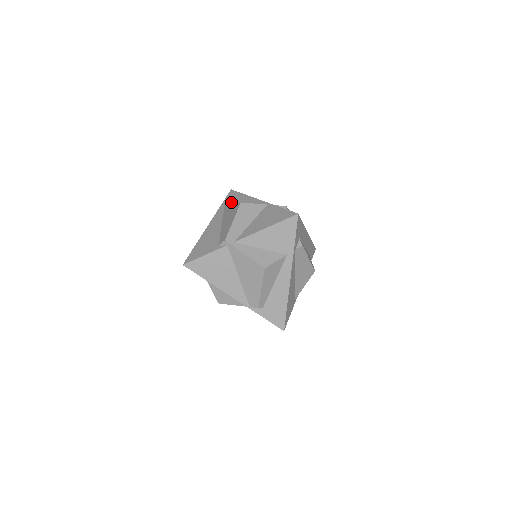
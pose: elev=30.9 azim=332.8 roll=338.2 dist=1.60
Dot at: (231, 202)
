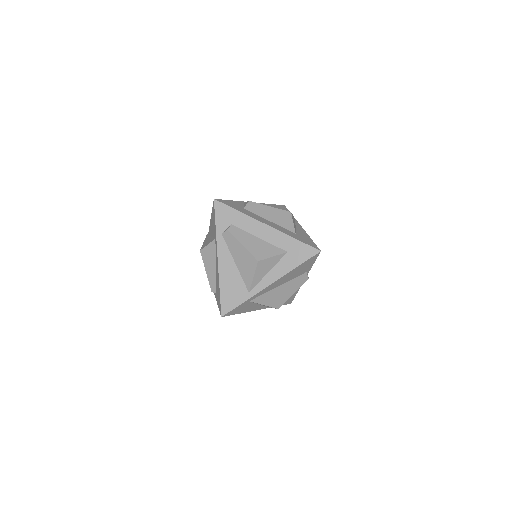
Dot at: occluded
